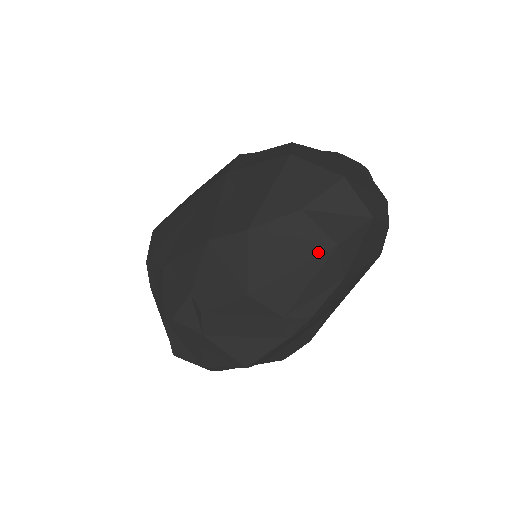
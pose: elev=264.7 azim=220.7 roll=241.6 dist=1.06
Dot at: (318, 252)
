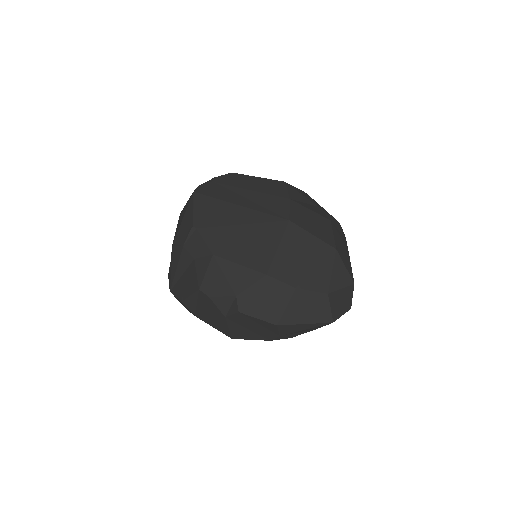
Dot at: (323, 321)
